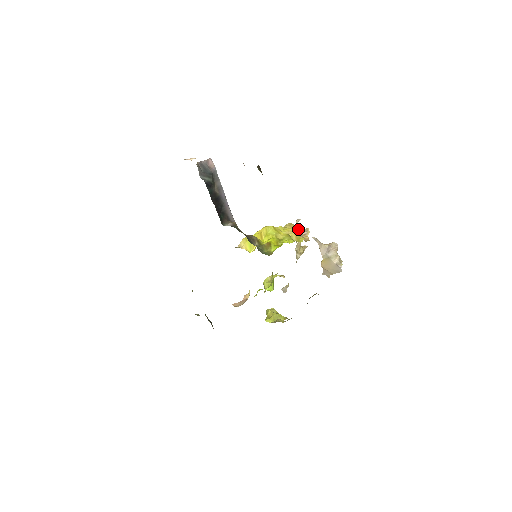
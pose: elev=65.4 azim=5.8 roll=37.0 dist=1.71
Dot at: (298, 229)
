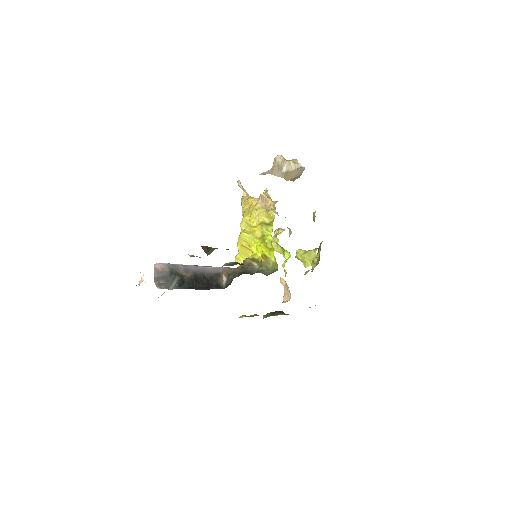
Dot at: (255, 202)
